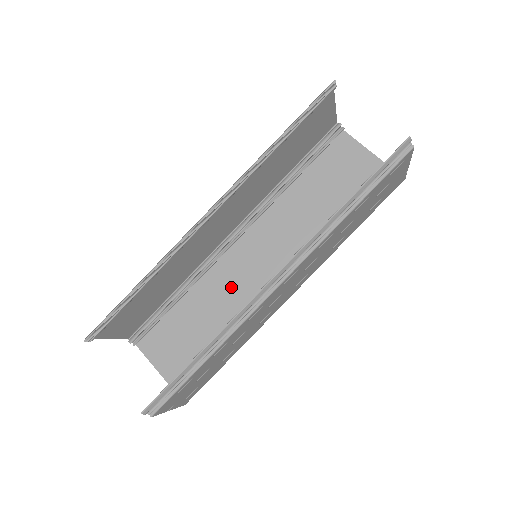
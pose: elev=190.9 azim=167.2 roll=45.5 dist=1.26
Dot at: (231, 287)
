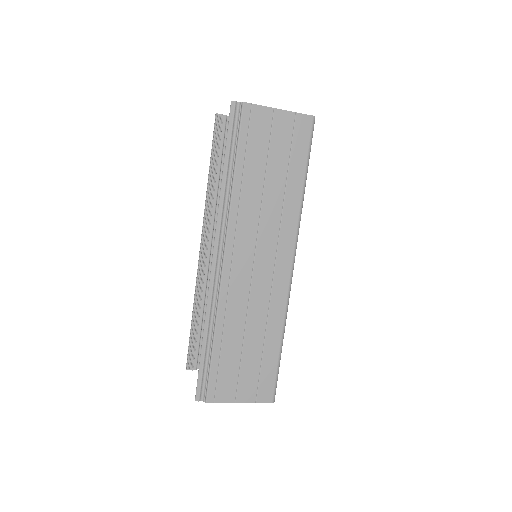
Dot at: occluded
